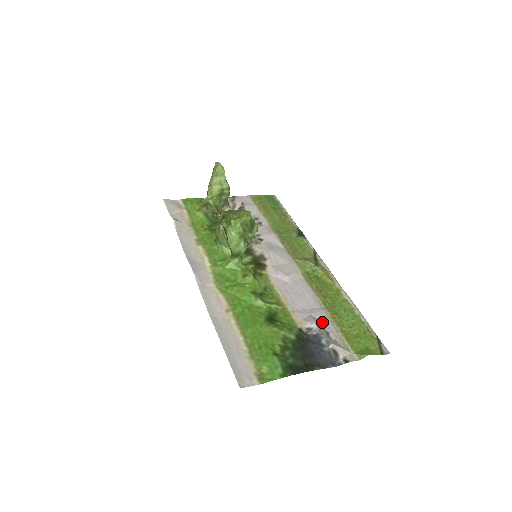
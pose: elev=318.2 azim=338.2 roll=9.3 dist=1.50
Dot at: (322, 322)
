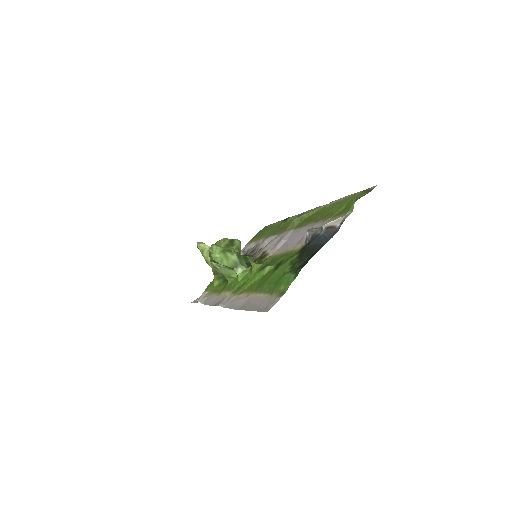
Dot at: occluded
